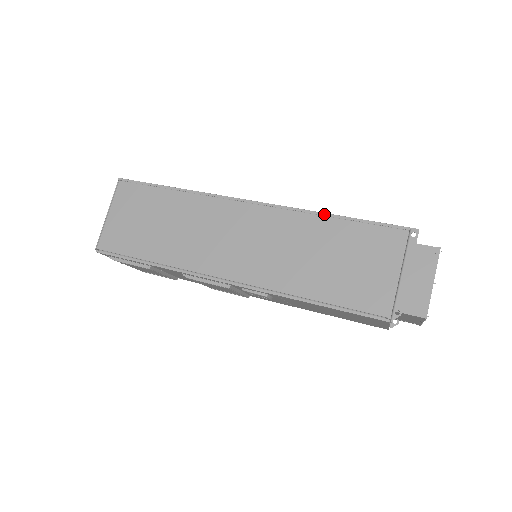
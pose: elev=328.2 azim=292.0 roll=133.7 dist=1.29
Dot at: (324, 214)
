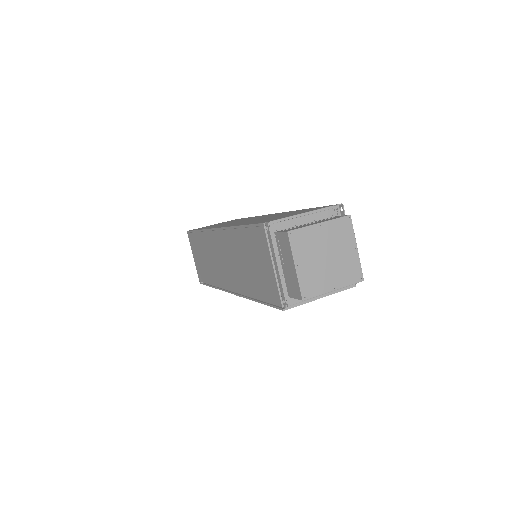
Dot at: (236, 227)
